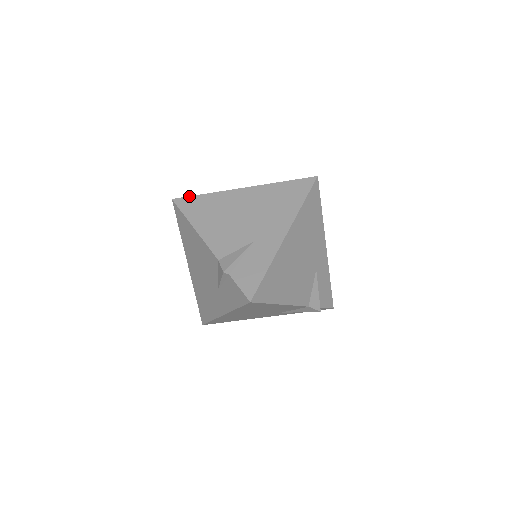
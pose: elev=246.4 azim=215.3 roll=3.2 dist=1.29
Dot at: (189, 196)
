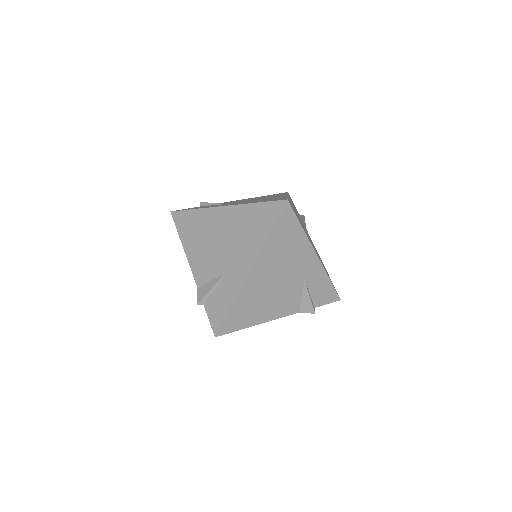
Dot at: (182, 210)
